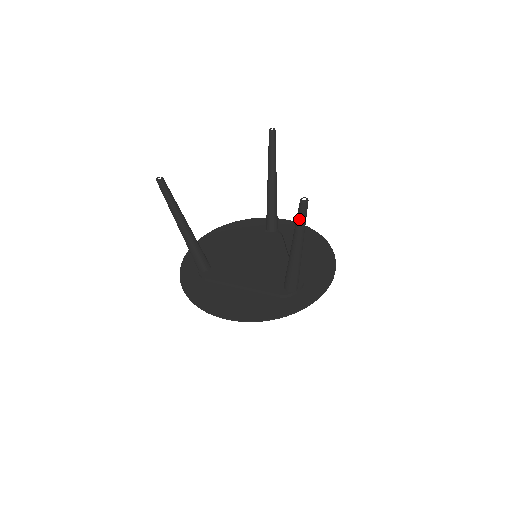
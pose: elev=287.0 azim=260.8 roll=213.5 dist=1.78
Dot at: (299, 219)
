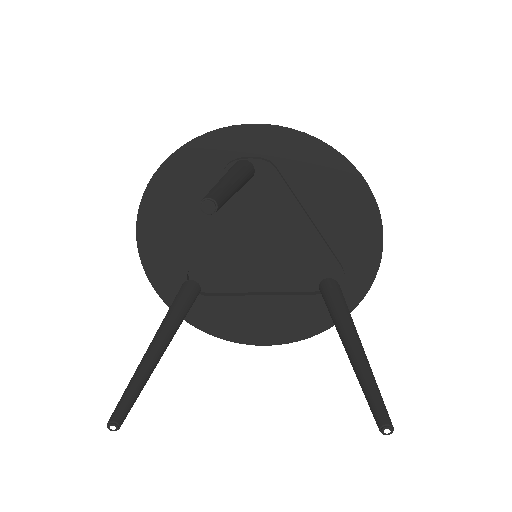
Dot at: occluded
